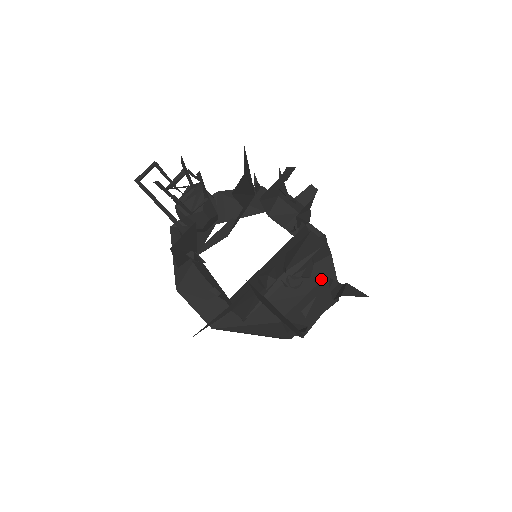
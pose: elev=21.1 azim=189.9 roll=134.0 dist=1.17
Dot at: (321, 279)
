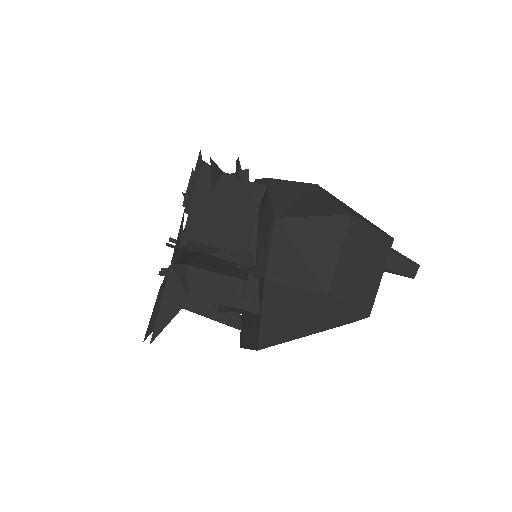
Dot at: occluded
